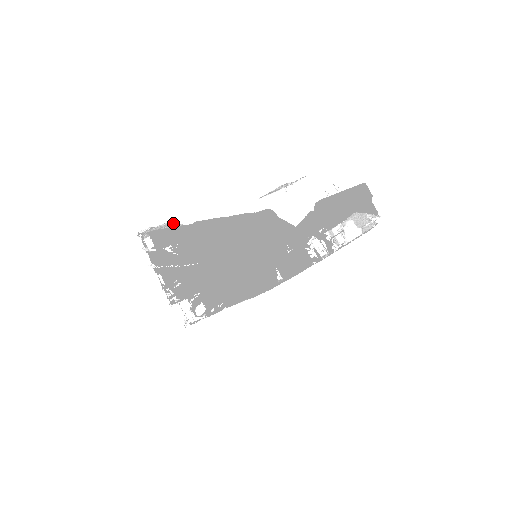
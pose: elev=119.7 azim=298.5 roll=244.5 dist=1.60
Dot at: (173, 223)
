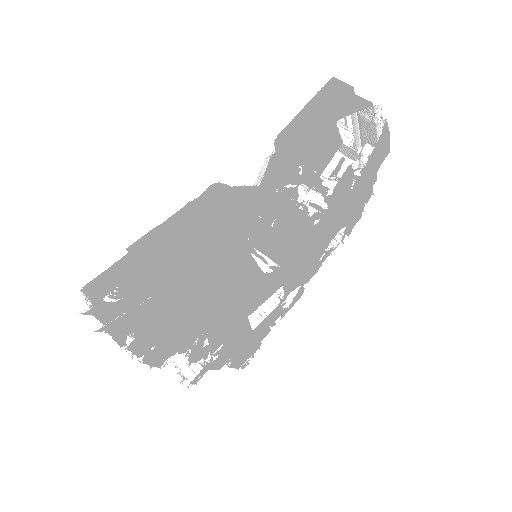
Dot at: occluded
